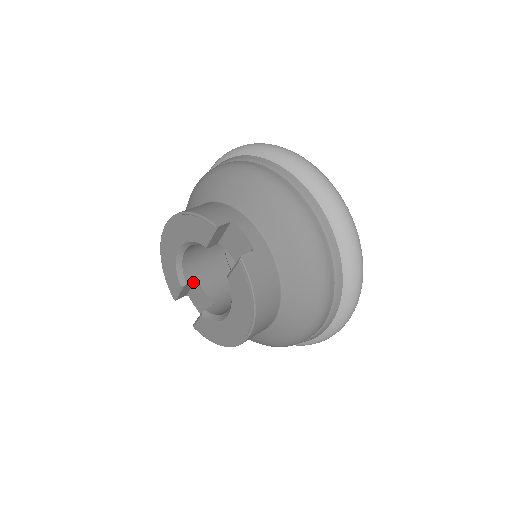
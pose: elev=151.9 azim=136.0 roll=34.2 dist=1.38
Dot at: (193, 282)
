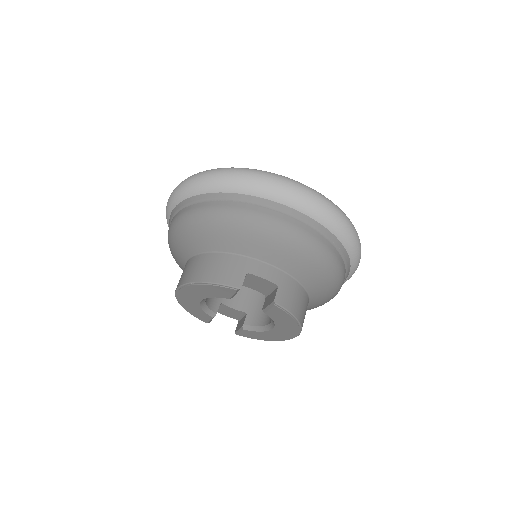
Dot at: (218, 306)
